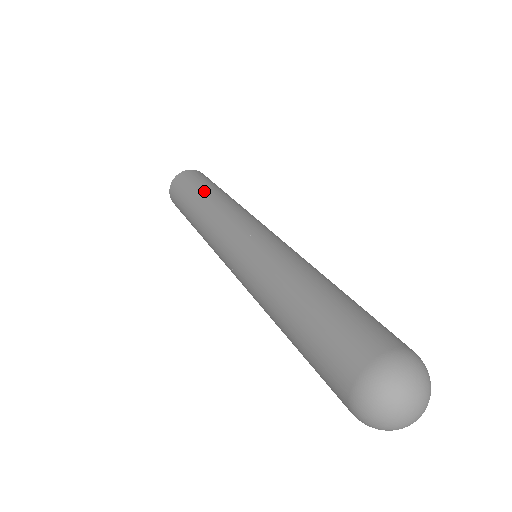
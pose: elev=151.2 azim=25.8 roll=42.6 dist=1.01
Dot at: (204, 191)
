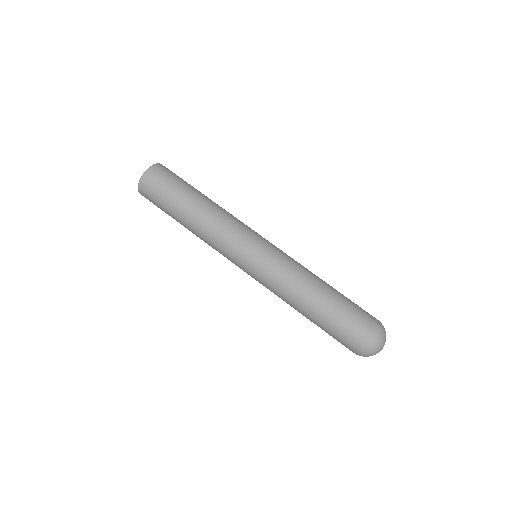
Dot at: (194, 196)
